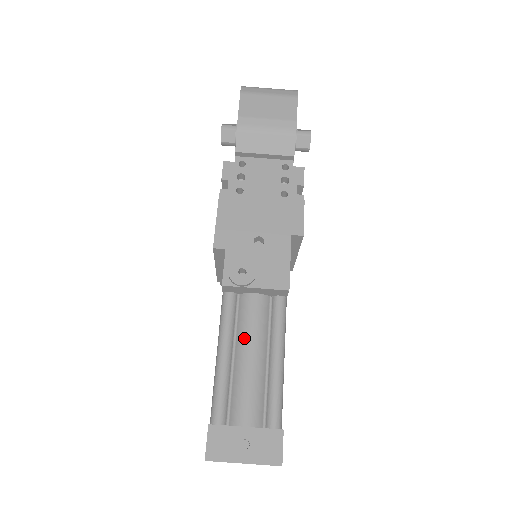
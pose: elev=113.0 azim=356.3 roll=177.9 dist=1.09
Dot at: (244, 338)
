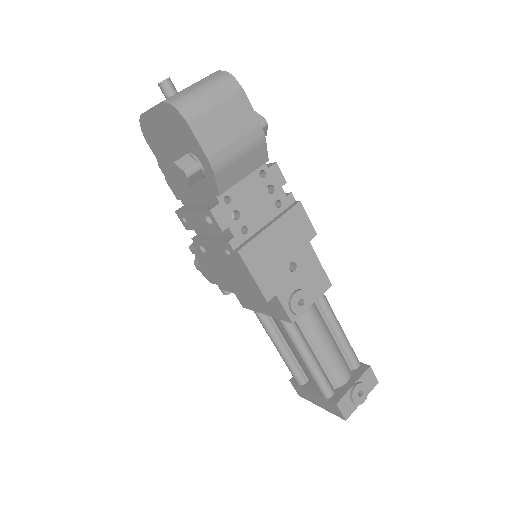
Dot at: (316, 337)
